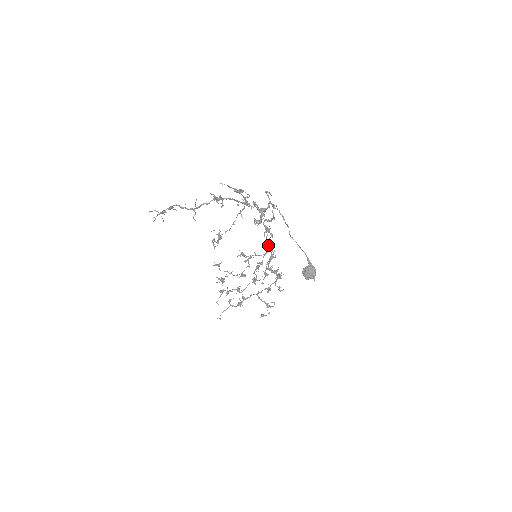
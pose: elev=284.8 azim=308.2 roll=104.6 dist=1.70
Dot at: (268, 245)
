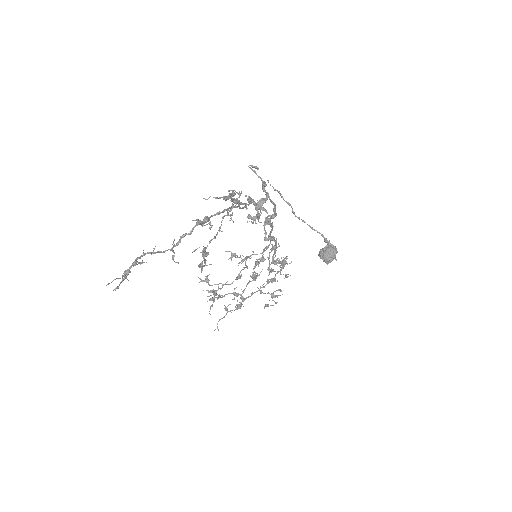
Dot at: (271, 239)
